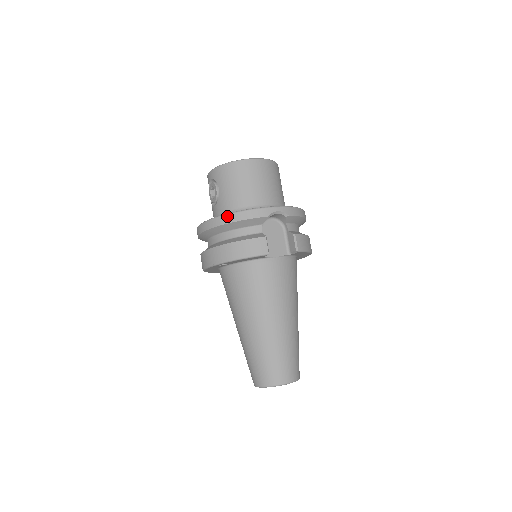
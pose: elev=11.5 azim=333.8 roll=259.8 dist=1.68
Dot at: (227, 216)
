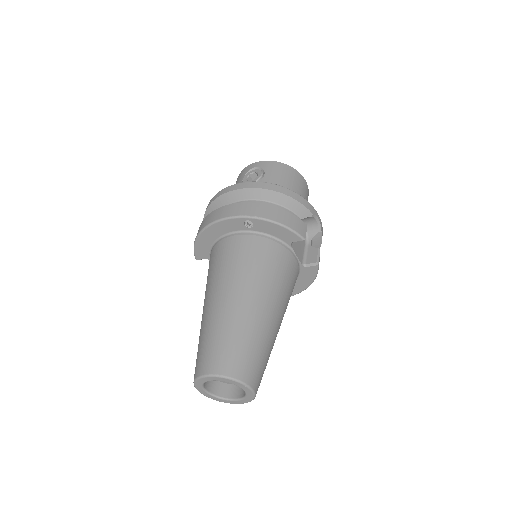
Dot at: (280, 187)
